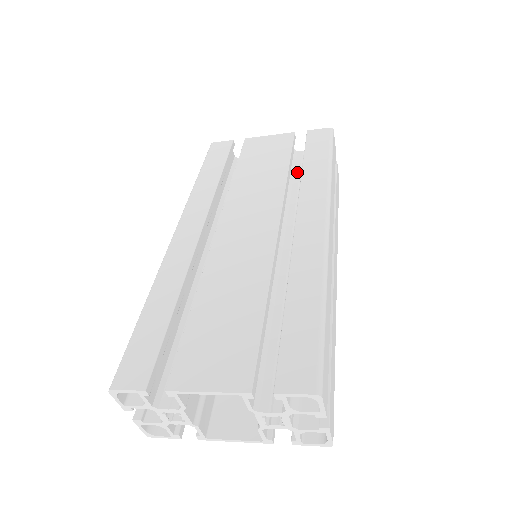
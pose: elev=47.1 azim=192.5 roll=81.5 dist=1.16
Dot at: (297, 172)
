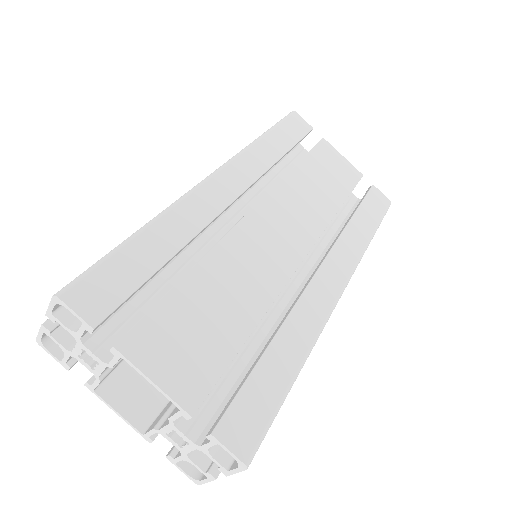
Dot at: occluded
